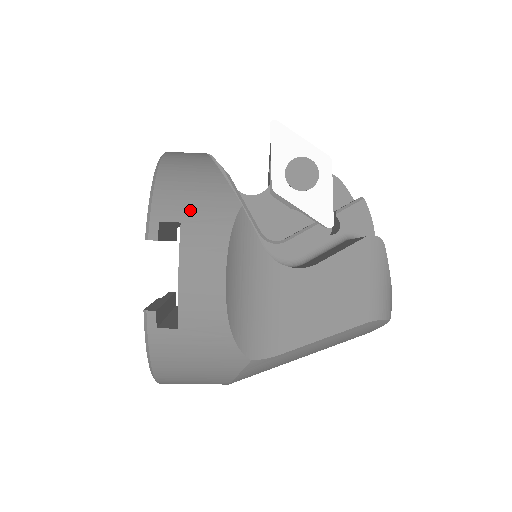
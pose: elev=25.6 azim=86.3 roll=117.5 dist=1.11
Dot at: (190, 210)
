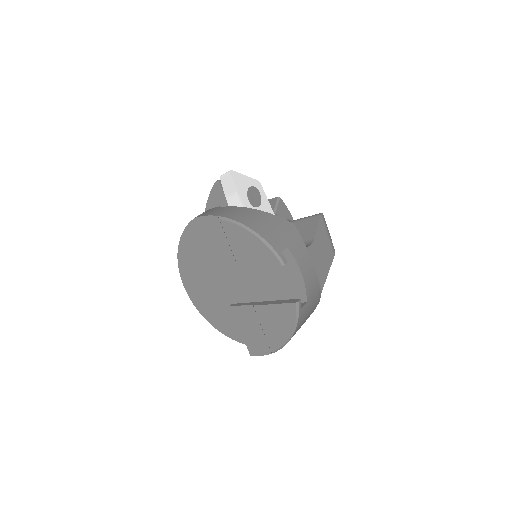
Dot at: (284, 239)
